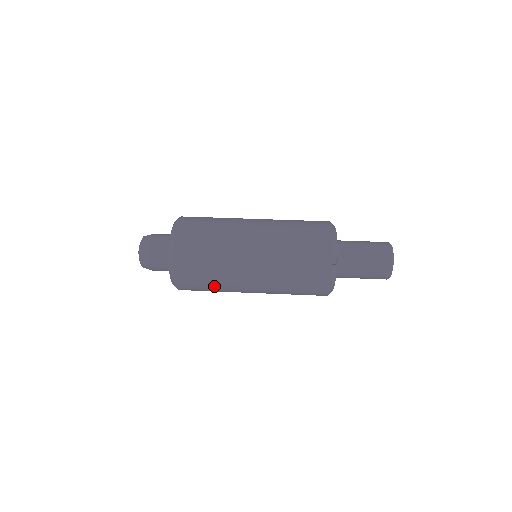
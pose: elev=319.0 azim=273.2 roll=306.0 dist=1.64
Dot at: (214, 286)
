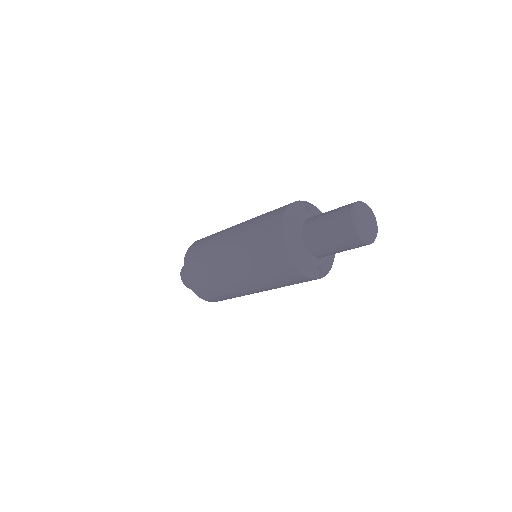
Dot at: (208, 243)
